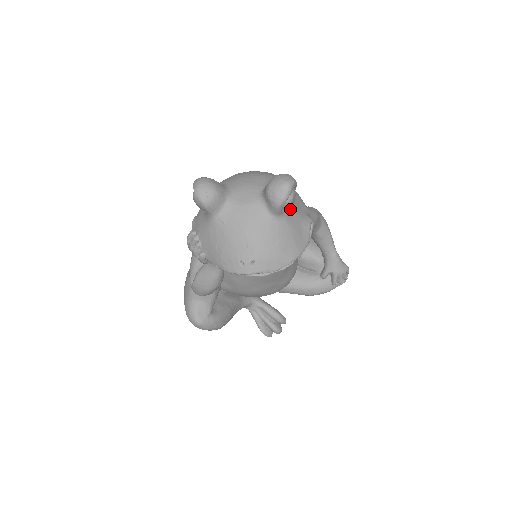
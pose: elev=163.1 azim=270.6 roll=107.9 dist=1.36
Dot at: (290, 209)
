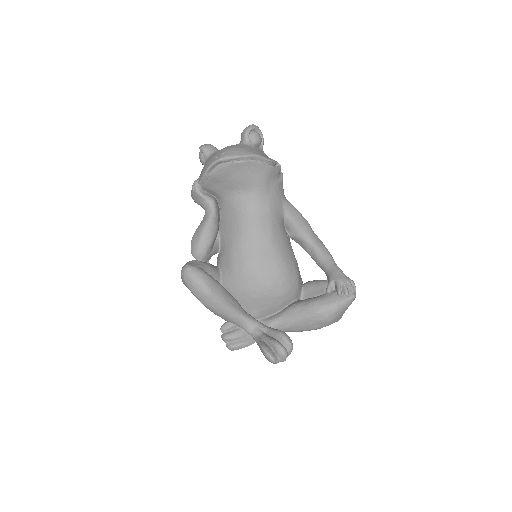
Dot at: (259, 149)
